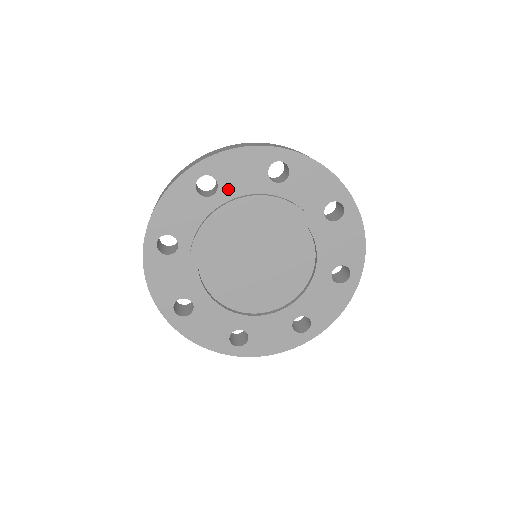
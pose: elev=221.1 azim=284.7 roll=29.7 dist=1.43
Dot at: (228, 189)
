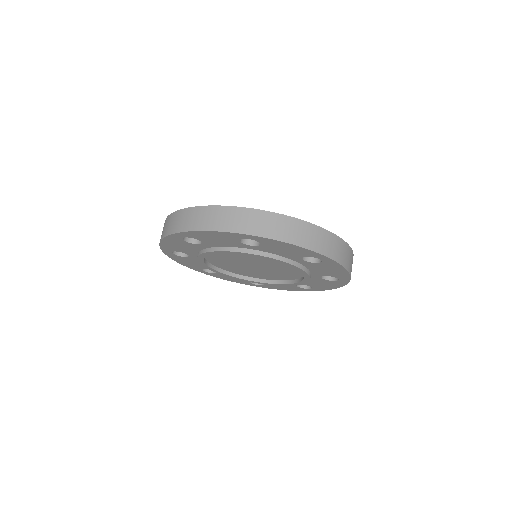
Dot at: (265, 249)
